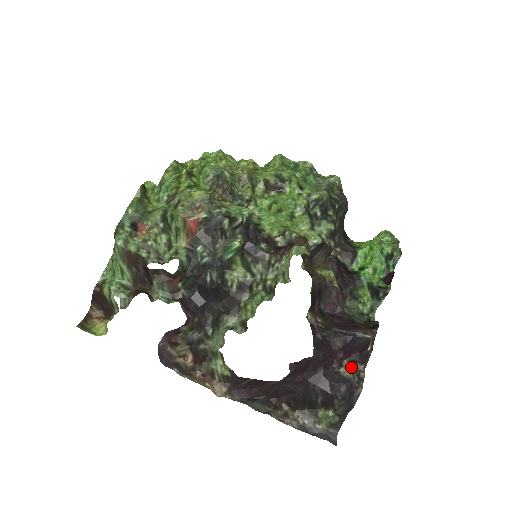
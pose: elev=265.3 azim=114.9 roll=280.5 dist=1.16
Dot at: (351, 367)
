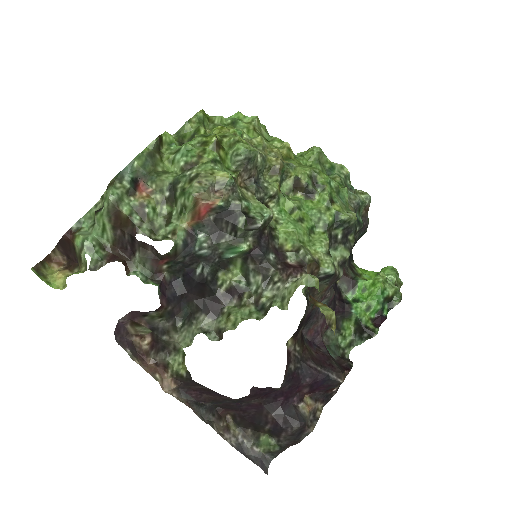
Dot at: (311, 404)
